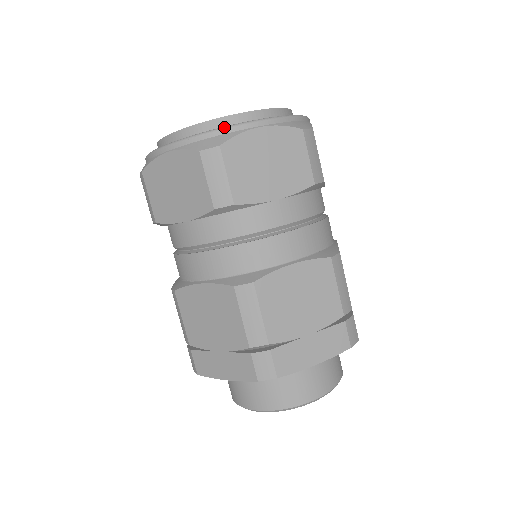
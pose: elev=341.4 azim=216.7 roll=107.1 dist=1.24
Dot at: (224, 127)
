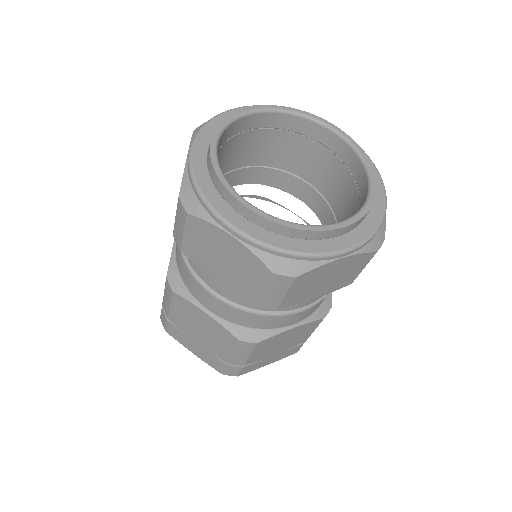
Dot at: (310, 255)
